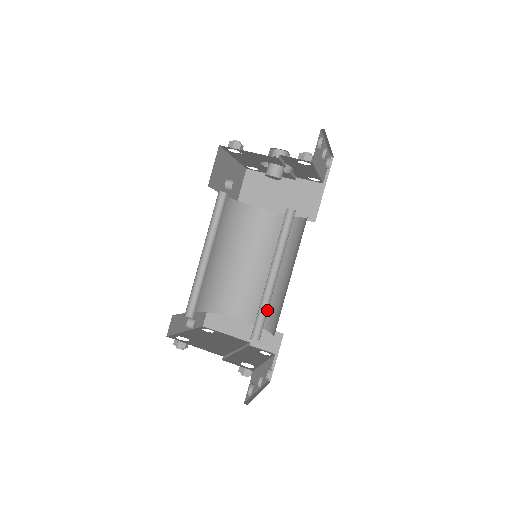
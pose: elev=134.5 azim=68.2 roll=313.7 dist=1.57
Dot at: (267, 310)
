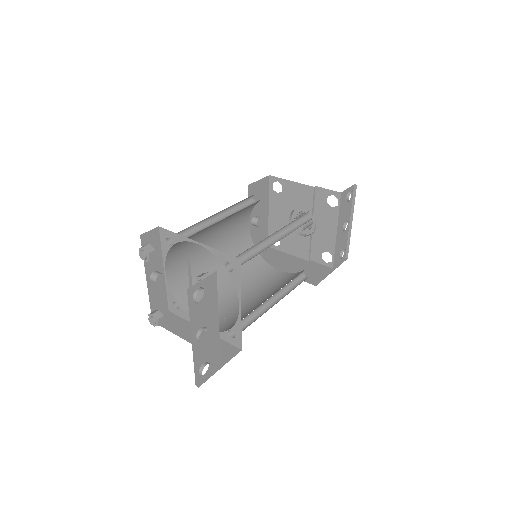
Dot at: occluded
